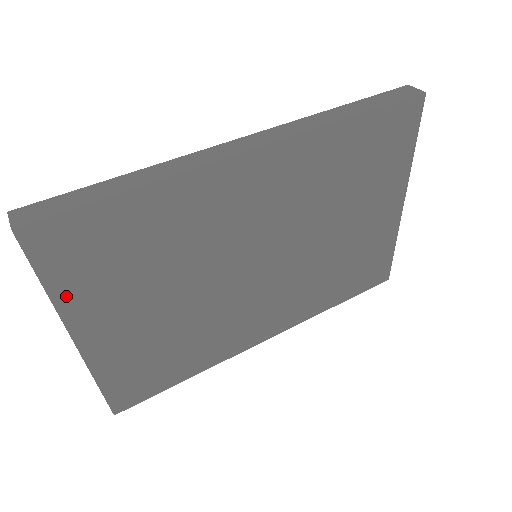
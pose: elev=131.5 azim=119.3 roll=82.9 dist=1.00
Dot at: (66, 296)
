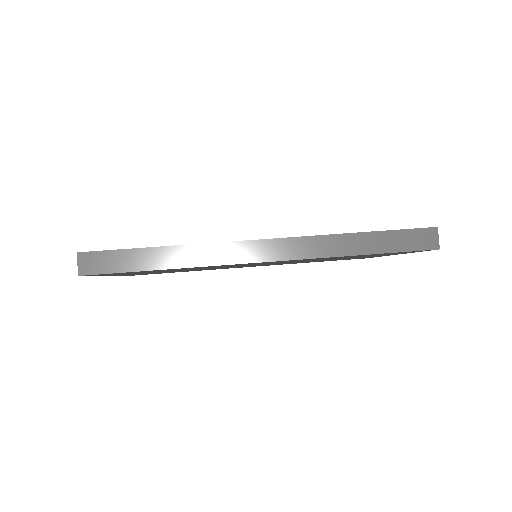
Dot at: occluded
